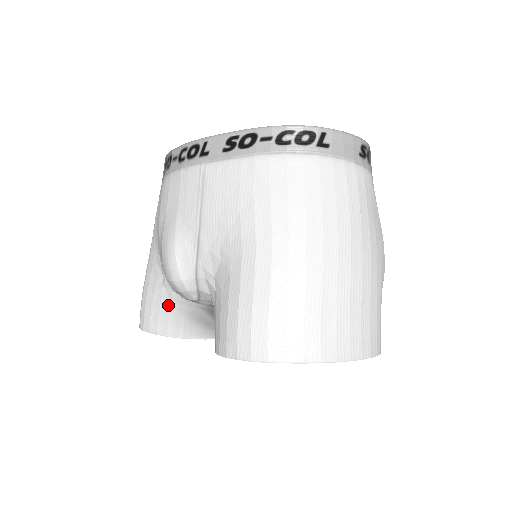
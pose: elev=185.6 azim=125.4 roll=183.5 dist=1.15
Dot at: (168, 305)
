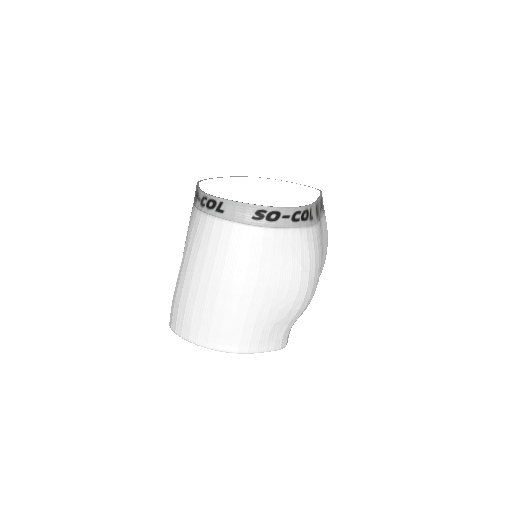
Dot at: occluded
